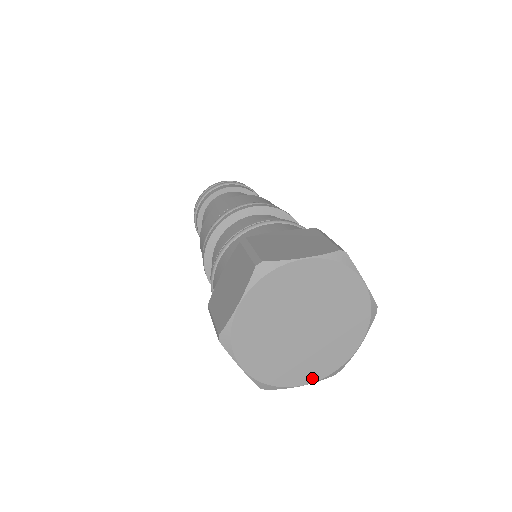
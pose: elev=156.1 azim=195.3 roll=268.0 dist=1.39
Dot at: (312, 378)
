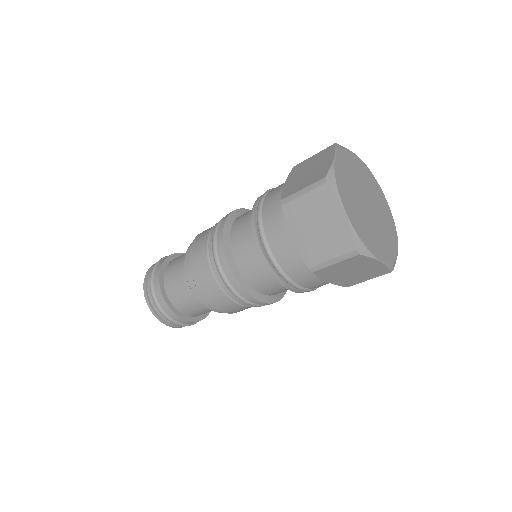
Dot at: (384, 258)
